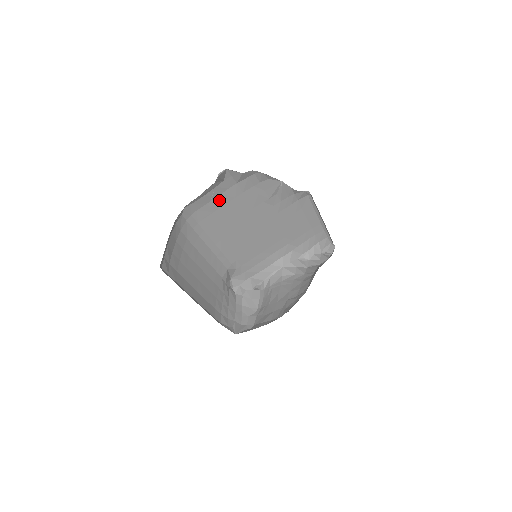
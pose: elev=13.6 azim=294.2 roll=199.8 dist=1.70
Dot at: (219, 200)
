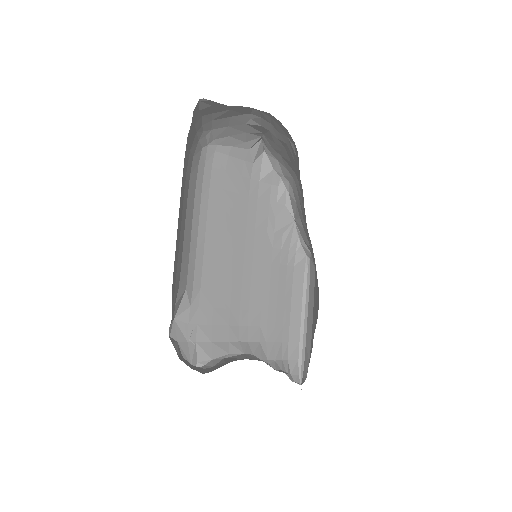
Dot at: (235, 181)
